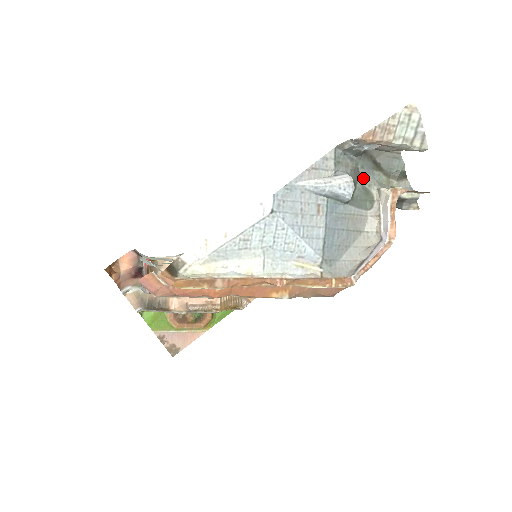
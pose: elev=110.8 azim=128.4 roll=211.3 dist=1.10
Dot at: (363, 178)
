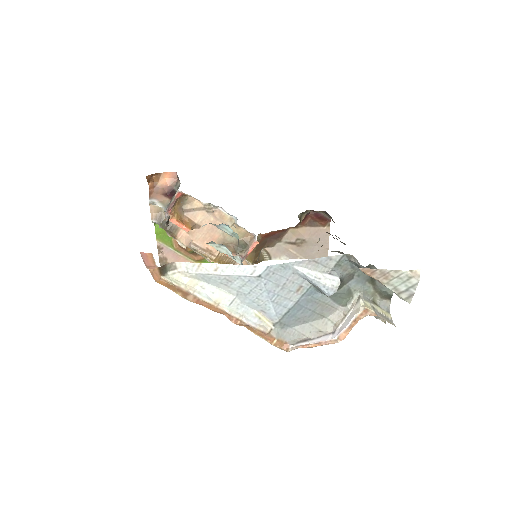
Dot at: (354, 283)
